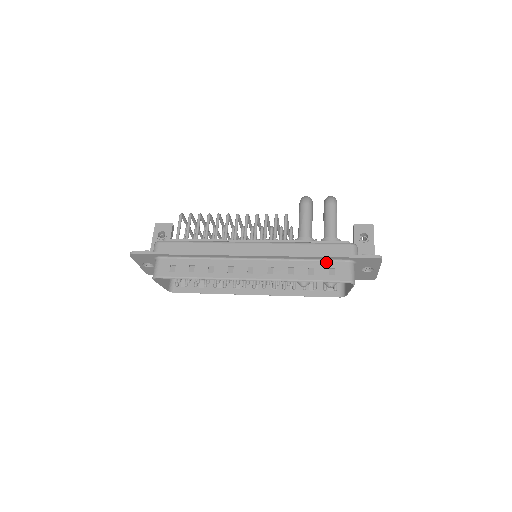
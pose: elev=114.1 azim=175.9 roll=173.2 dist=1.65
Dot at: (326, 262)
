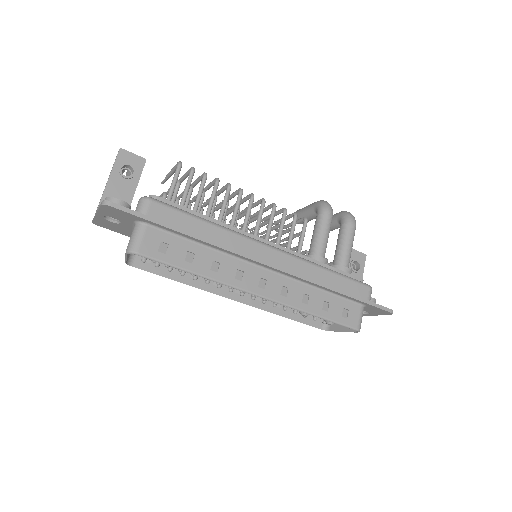
Dot at: (342, 299)
